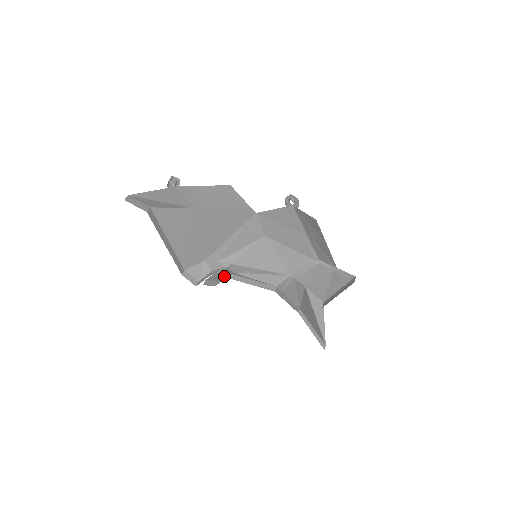
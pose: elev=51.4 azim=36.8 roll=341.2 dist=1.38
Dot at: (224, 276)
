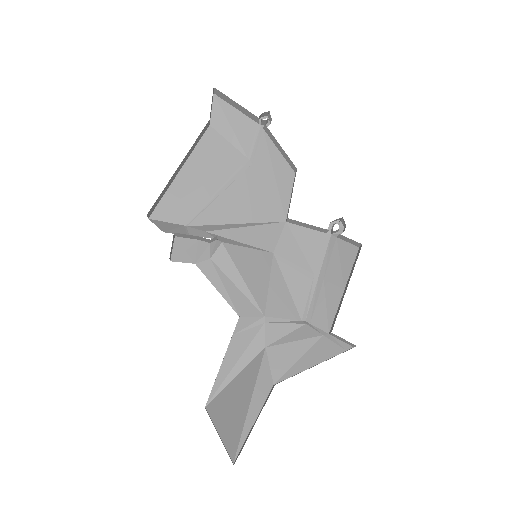
Dot at: (186, 262)
